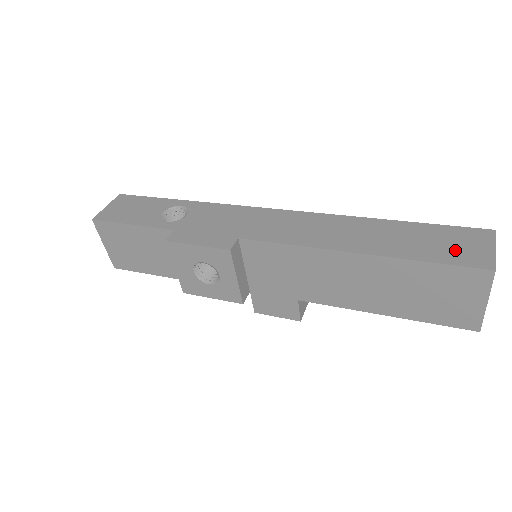
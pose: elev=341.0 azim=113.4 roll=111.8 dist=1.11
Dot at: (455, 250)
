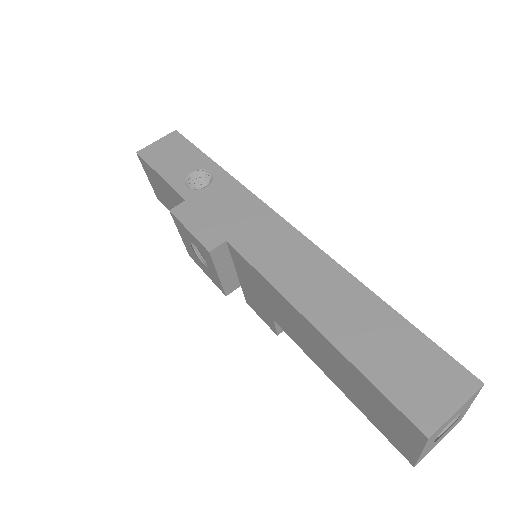
Dot at: (411, 383)
